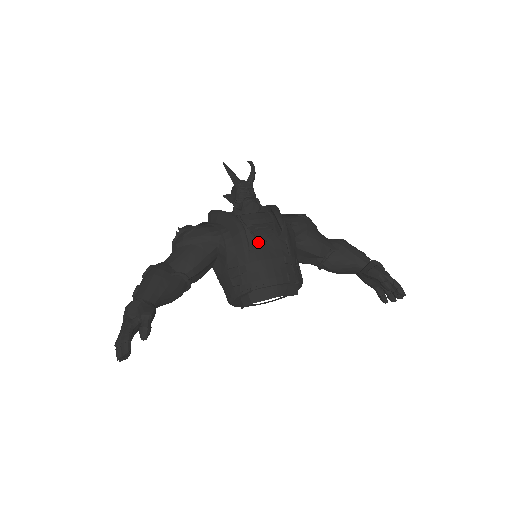
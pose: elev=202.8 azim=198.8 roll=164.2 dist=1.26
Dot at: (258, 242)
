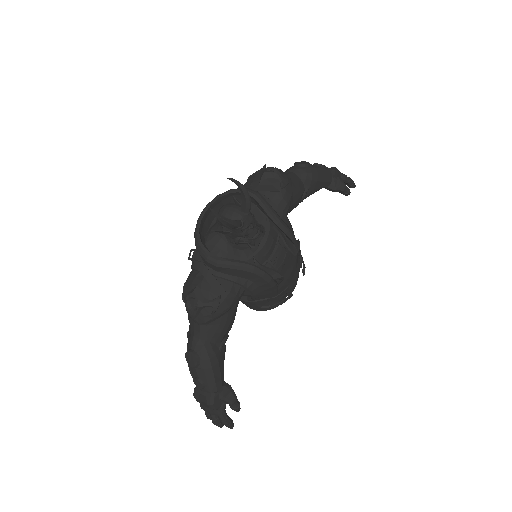
Dot at: (280, 272)
